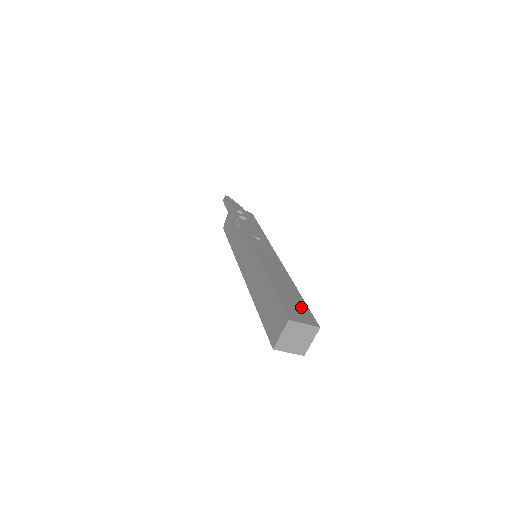
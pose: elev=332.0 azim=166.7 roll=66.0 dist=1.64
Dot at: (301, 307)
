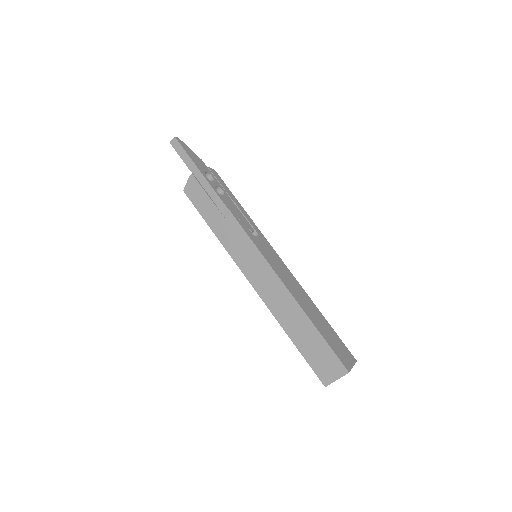
Dot at: (338, 342)
